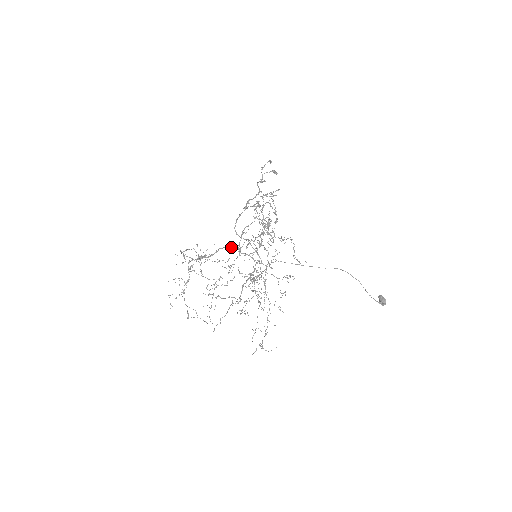
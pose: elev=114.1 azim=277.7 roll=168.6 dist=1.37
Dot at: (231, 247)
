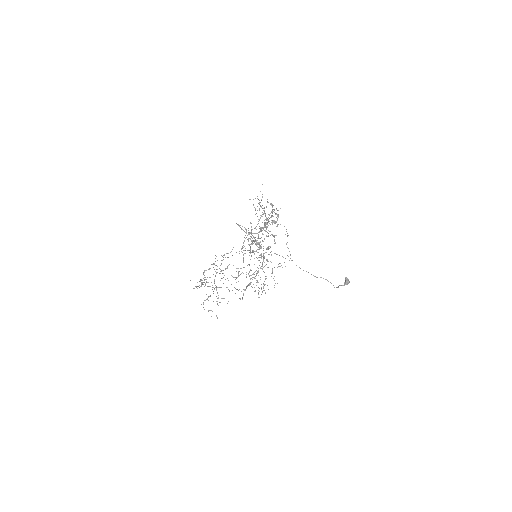
Dot at: (237, 268)
